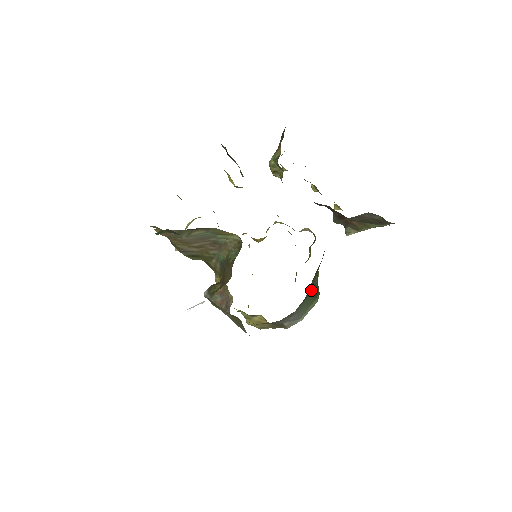
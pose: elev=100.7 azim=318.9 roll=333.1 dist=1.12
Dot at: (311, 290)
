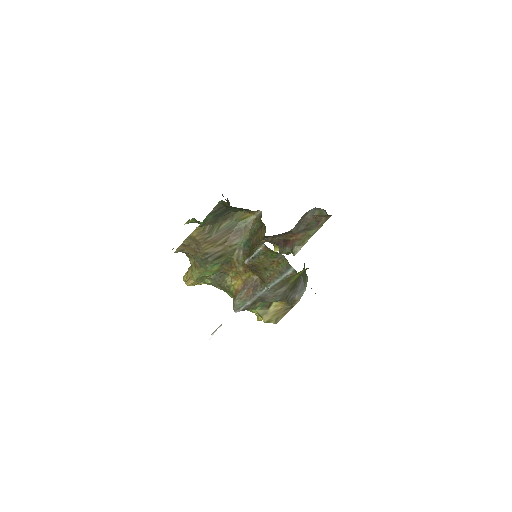
Dot at: occluded
